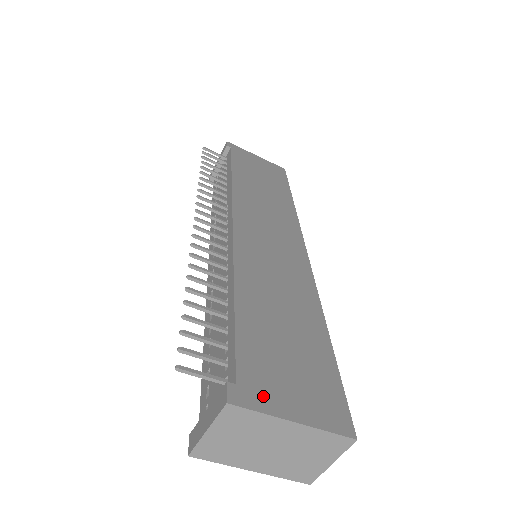
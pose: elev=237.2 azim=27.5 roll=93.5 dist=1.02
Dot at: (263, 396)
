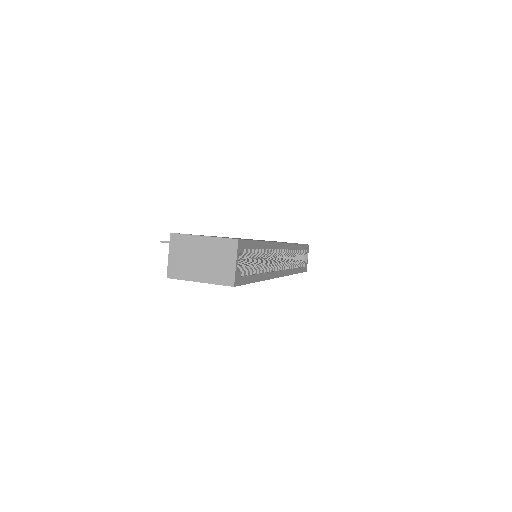
Dot at: occluded
